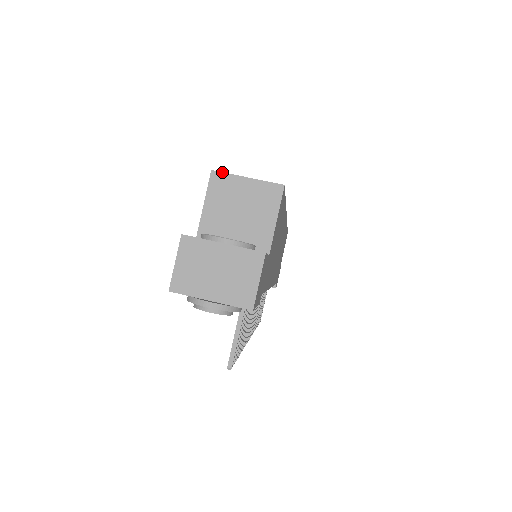
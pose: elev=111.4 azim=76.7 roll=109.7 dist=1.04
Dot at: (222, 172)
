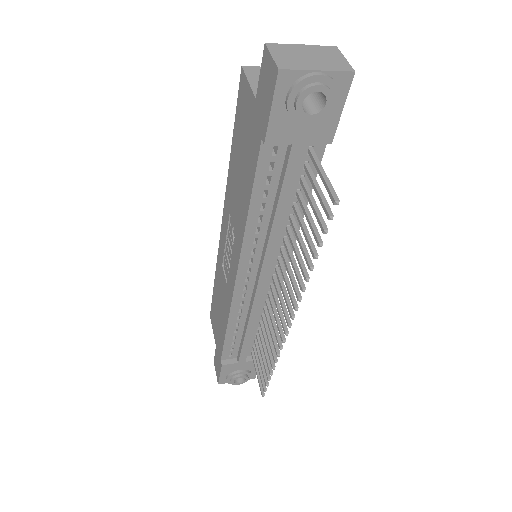
Dot at: (251, 66)
